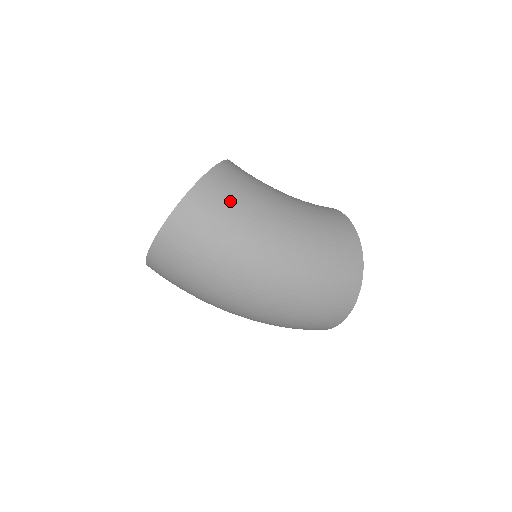
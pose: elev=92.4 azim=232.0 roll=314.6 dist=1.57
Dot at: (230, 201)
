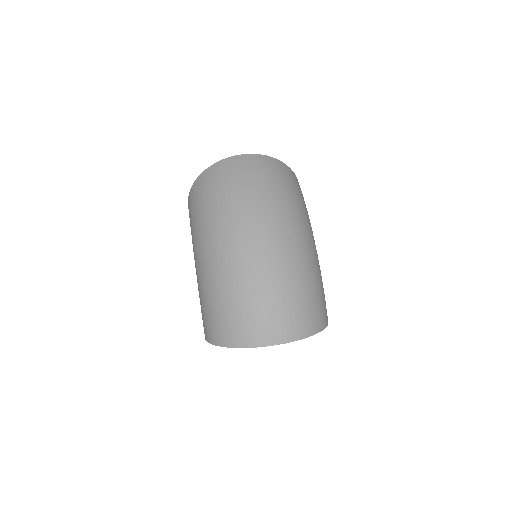
Dot at: occluded
